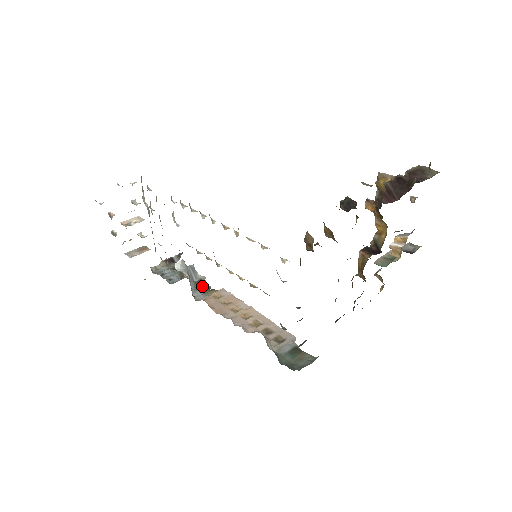
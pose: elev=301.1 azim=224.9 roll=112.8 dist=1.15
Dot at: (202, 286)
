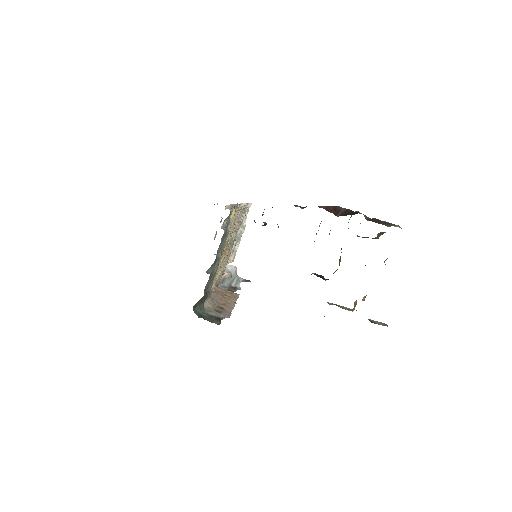
Dot at: (232, 289)
